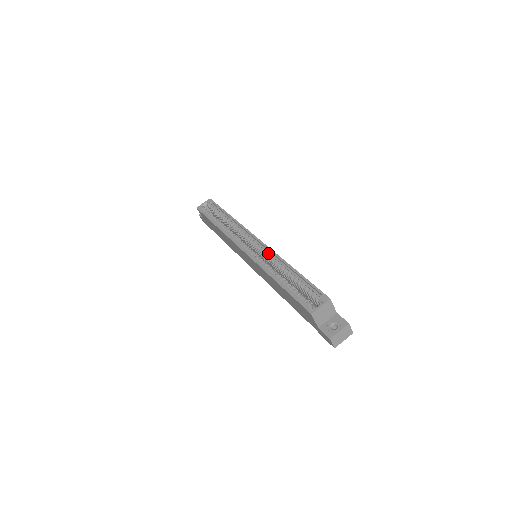
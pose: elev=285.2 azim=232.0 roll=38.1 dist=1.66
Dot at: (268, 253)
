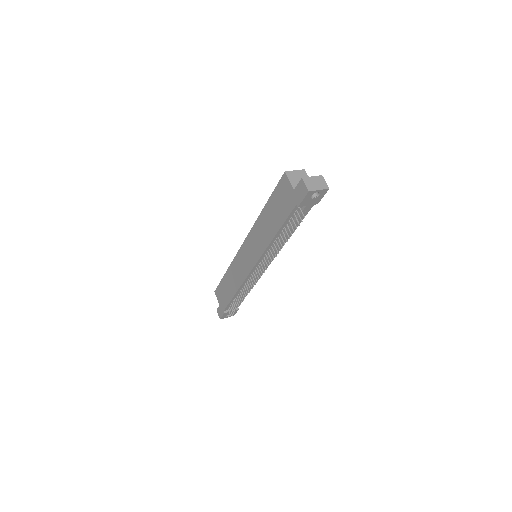
Dot at: occluded
